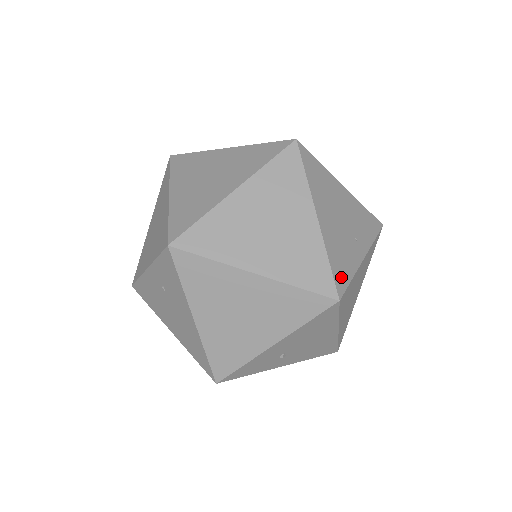
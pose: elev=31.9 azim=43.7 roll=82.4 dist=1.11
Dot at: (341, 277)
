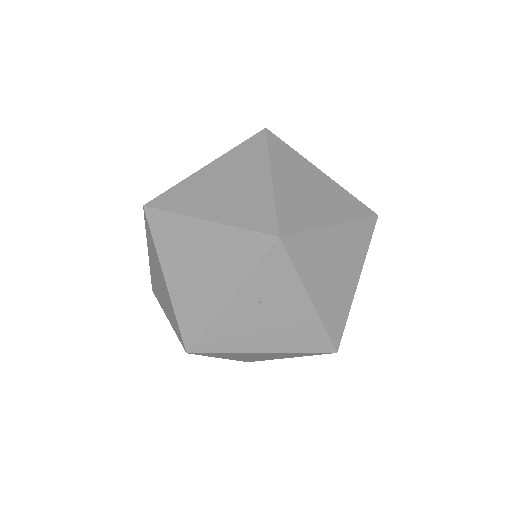
Dot at: occluded
